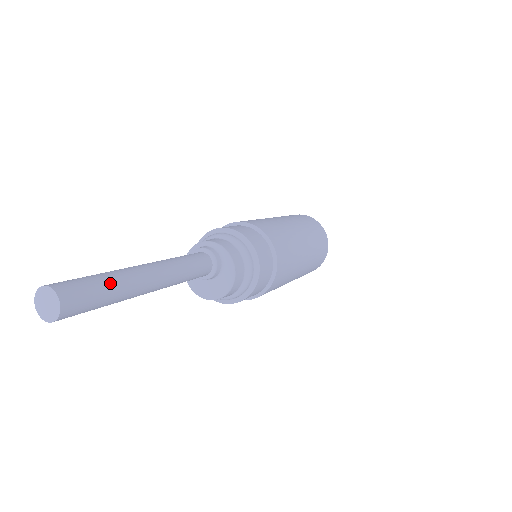
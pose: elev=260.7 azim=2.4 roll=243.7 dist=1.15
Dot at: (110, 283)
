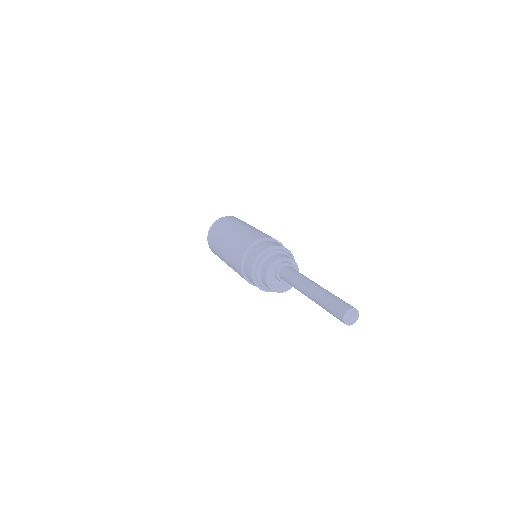
Dot at: (338, 297)
